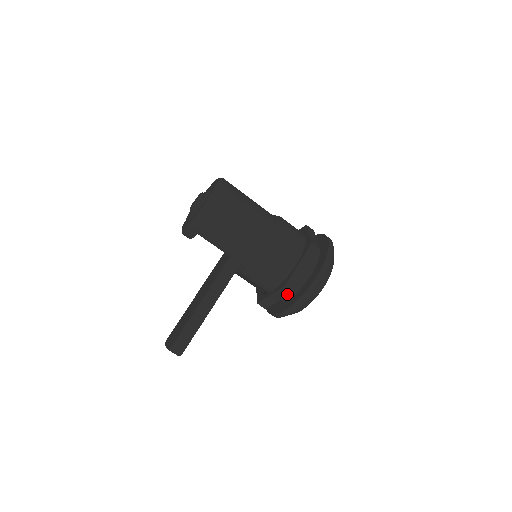
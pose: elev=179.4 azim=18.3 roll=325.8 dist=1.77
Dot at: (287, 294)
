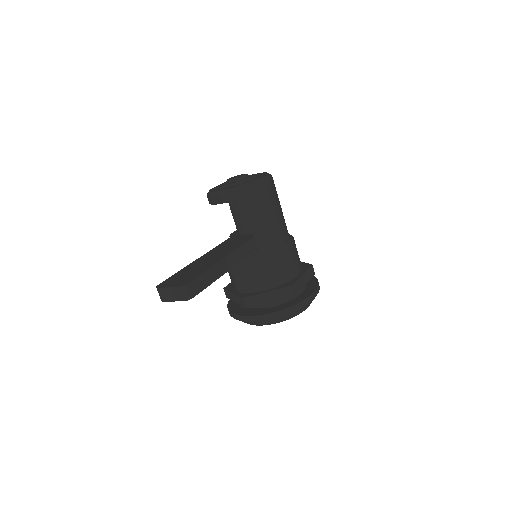
Dot at: (286, 296)
